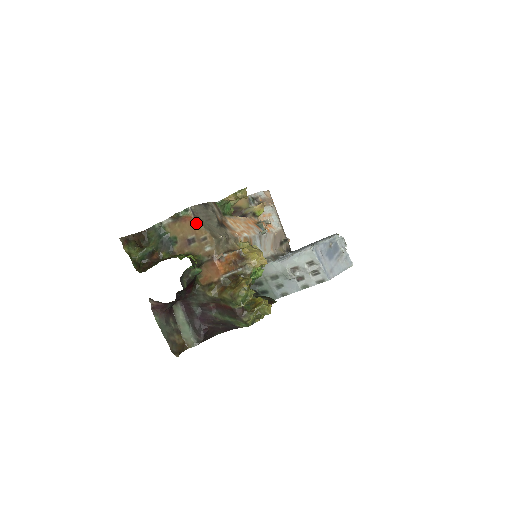
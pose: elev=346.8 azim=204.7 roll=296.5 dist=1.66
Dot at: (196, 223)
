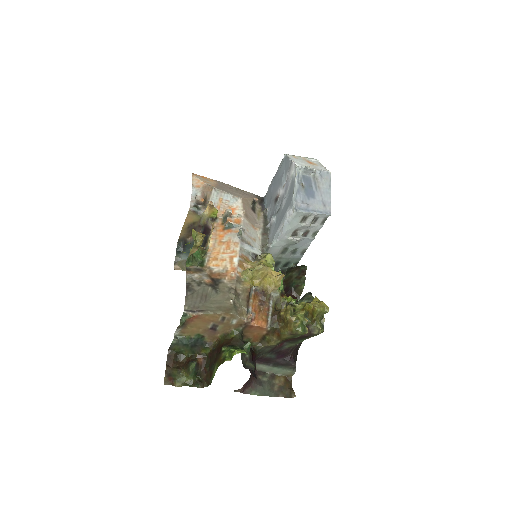
Dot at: (203, 316)
